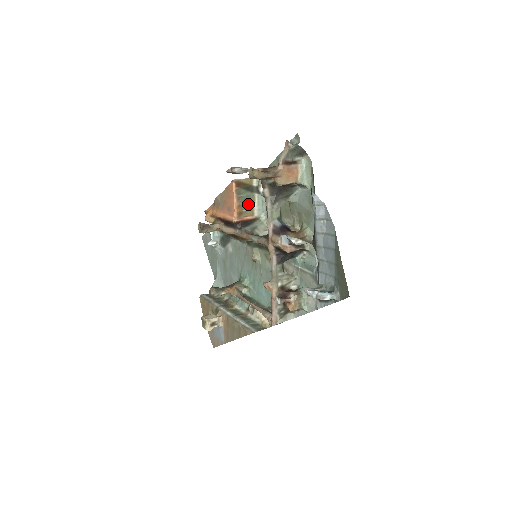
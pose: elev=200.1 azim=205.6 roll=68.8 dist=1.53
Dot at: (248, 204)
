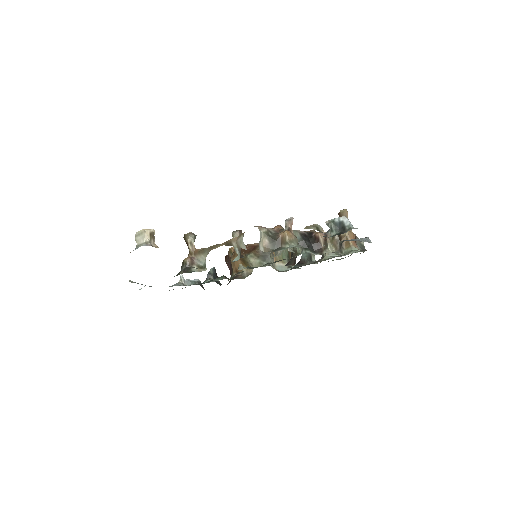
Dot at: (280, 257)
